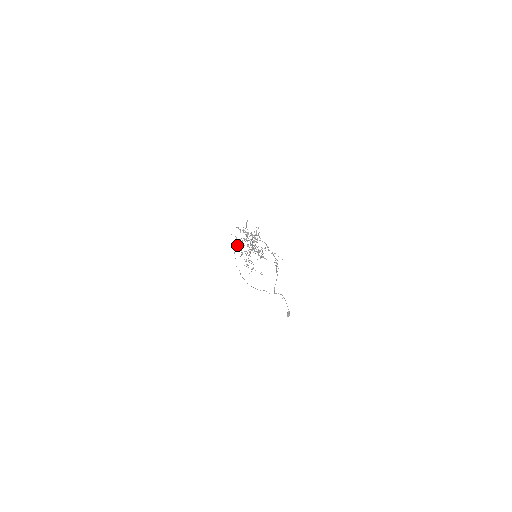
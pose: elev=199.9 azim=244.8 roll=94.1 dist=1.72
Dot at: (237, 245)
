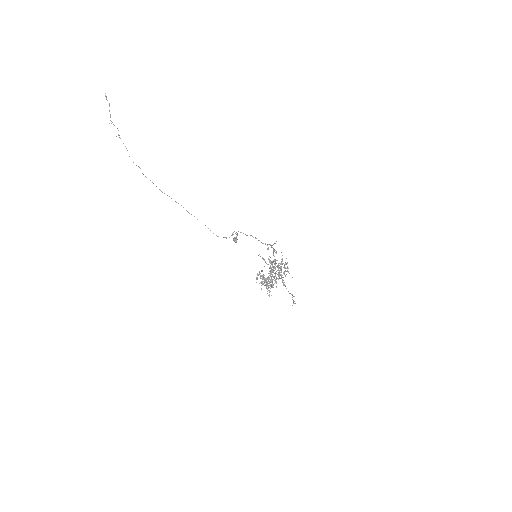
Dot at: (263, 283)
